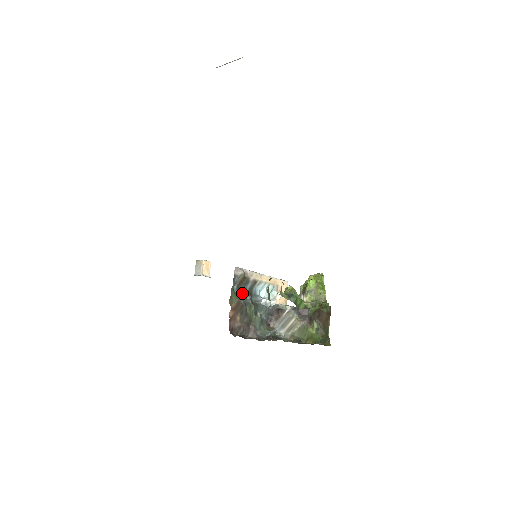
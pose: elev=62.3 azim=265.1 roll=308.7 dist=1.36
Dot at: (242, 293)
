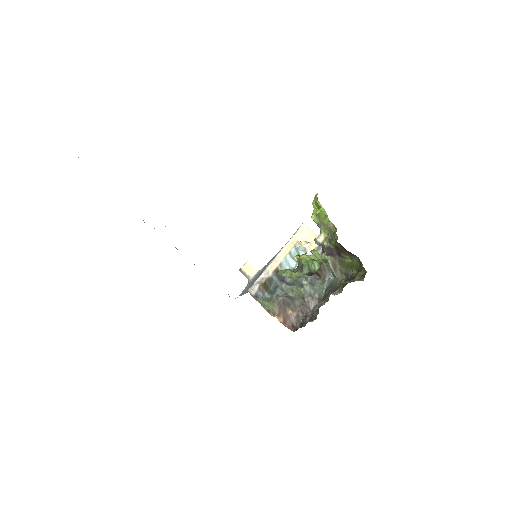
Dot at: (275, 292)
